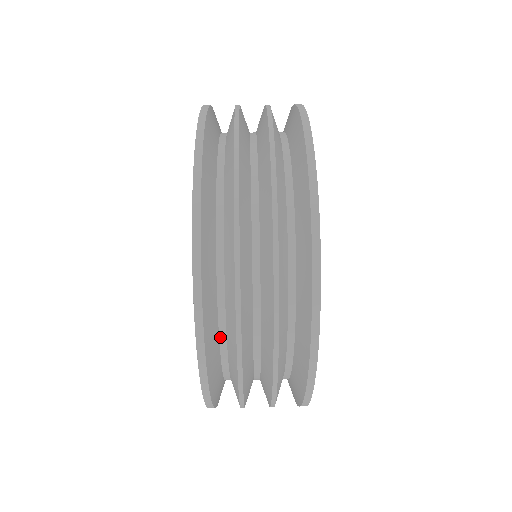
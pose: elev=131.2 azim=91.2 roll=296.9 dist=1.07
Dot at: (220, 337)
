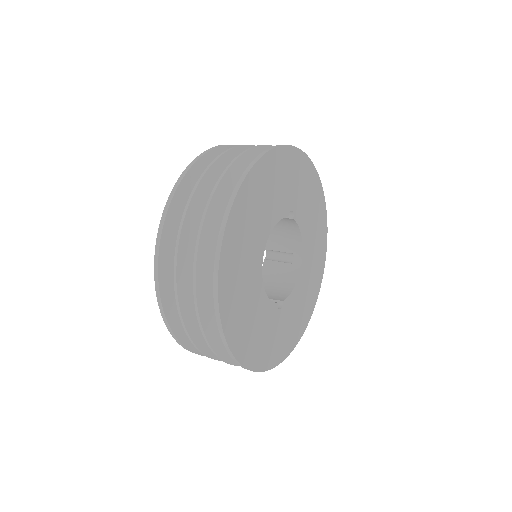
Dot at: occluded
